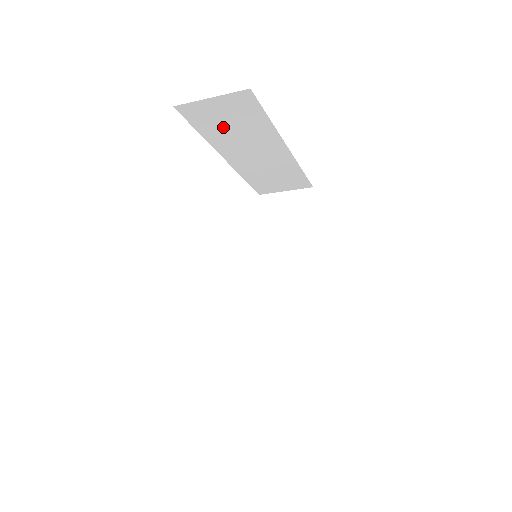
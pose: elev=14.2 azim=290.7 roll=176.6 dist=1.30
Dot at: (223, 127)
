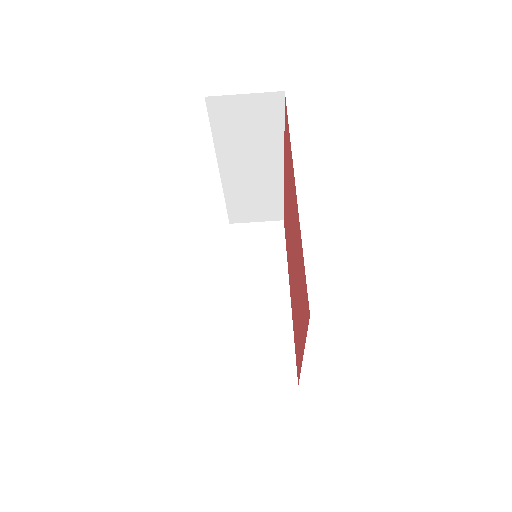
Dot at: (251, 254)
